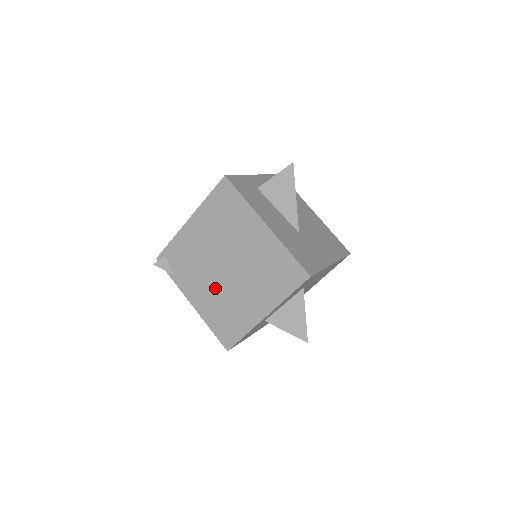
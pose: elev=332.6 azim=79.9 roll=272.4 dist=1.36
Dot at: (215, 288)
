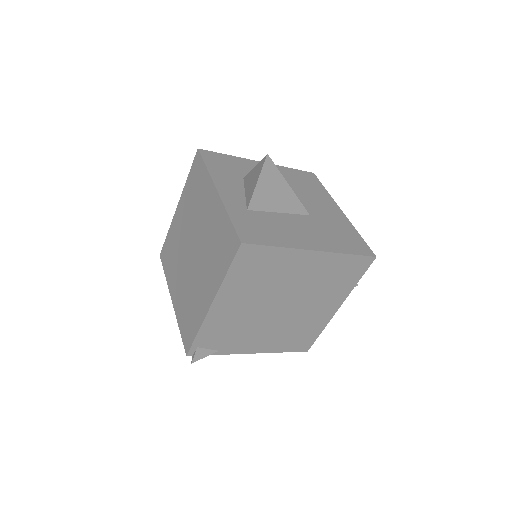
Dot at: (275, 327)
